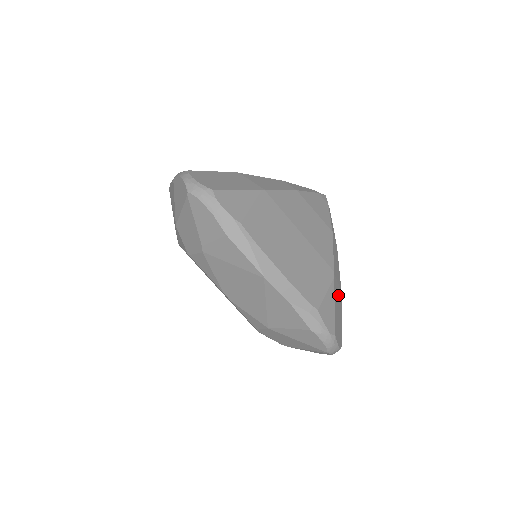
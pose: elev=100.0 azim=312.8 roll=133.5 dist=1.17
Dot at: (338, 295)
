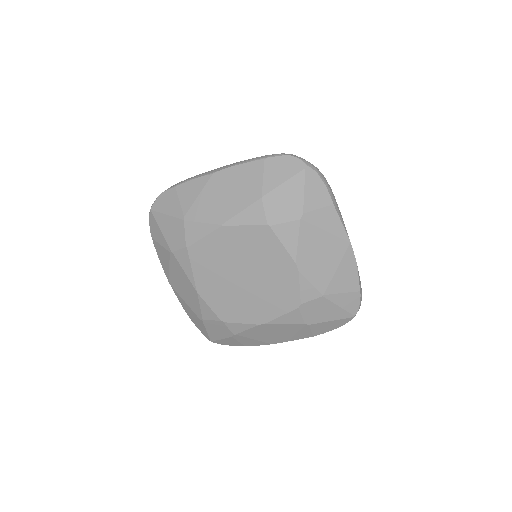
Dot at: occluded
